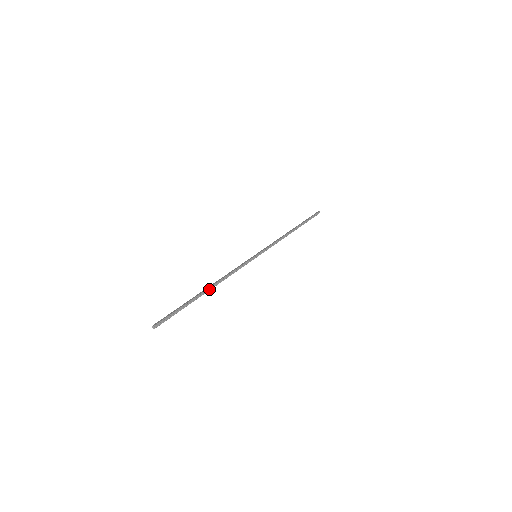
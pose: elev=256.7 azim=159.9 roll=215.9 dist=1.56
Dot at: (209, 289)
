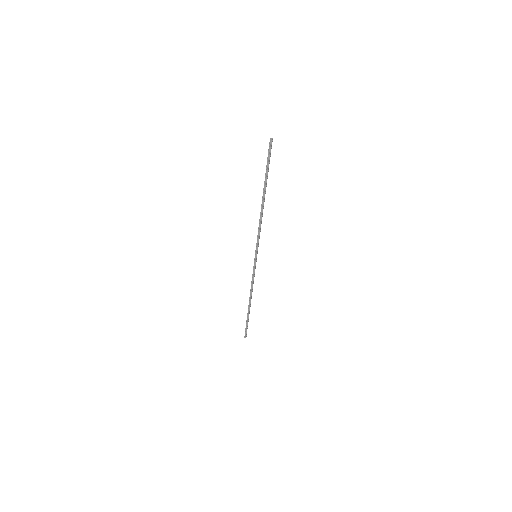
Dot at: (264, 199)
